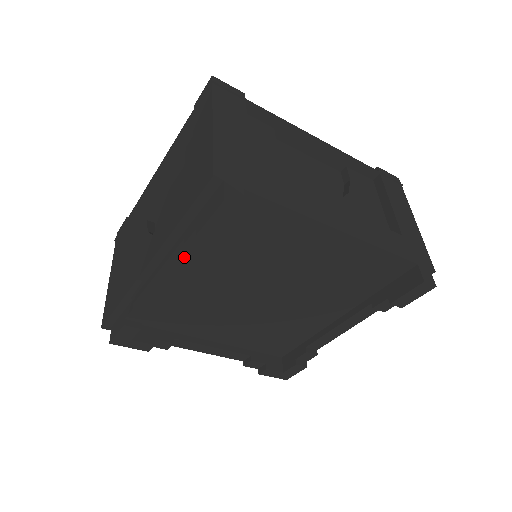
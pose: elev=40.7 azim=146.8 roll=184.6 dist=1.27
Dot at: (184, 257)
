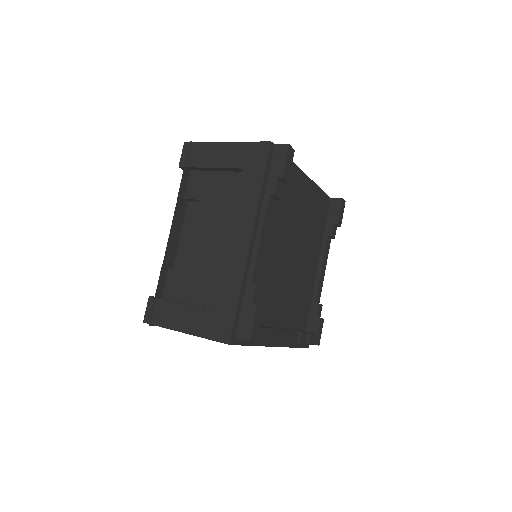
Dot at: (270, 215)
